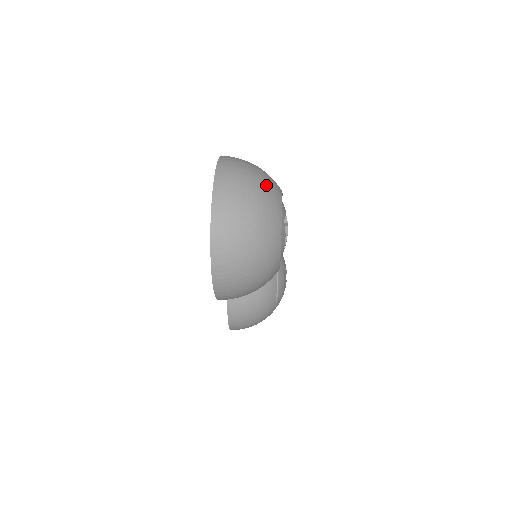
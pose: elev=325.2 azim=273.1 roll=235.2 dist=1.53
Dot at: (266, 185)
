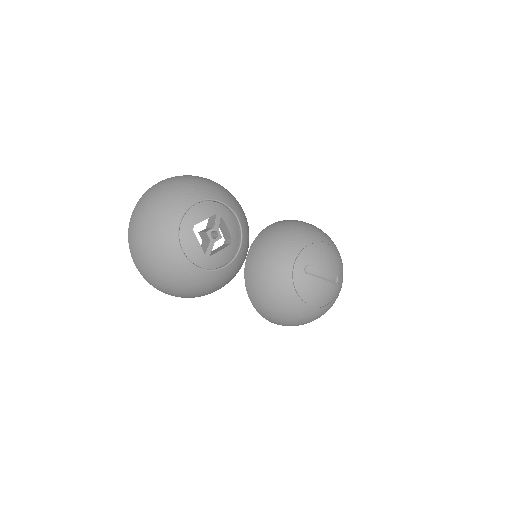
Dot at: (169, 200)
